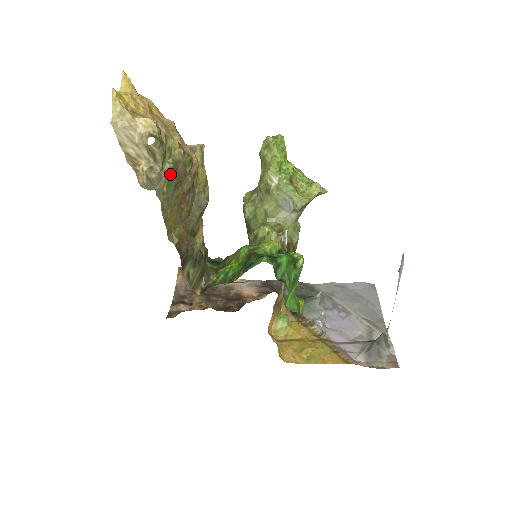
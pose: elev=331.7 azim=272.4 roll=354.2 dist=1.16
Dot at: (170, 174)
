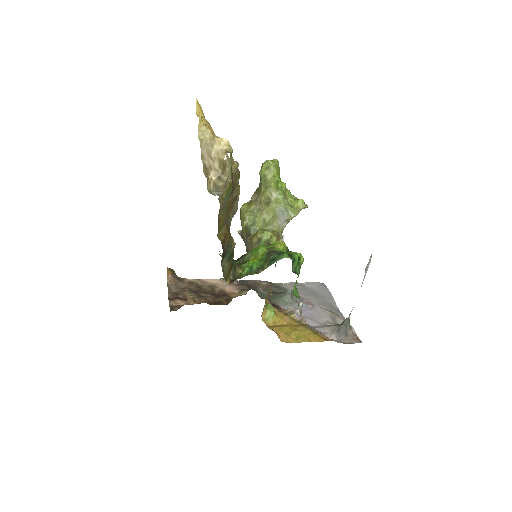
Dot at: (230, 184)
